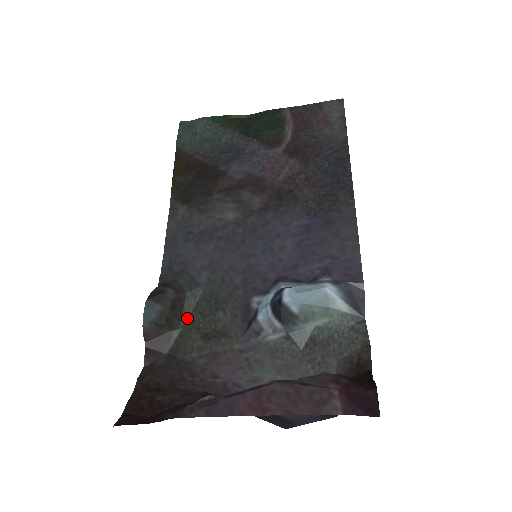
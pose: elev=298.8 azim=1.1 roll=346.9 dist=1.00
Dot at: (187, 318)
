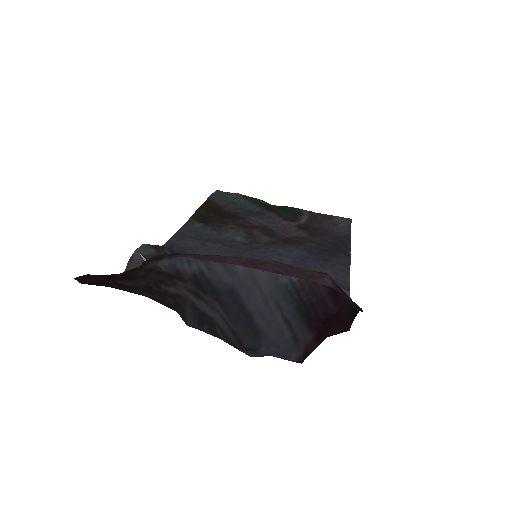
Dot at: occluded
